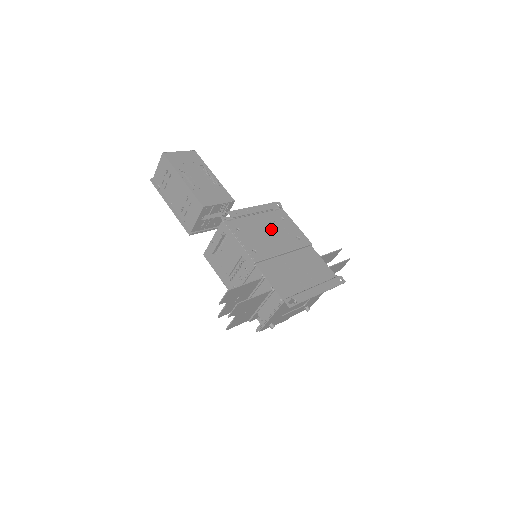
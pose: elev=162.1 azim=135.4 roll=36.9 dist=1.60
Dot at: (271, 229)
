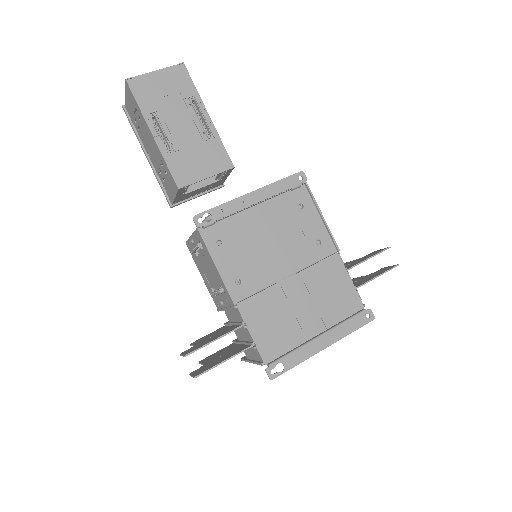
Dot at: (276, 232)
